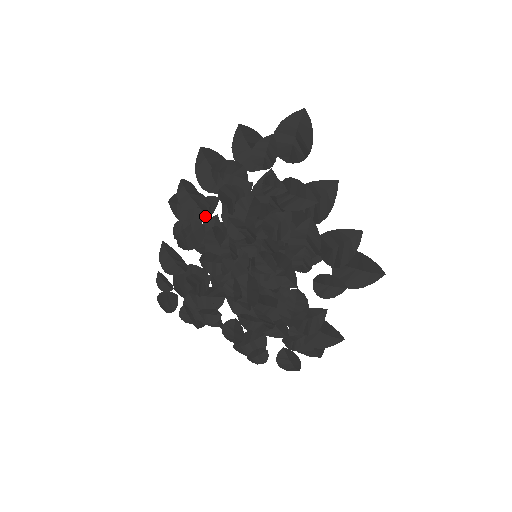
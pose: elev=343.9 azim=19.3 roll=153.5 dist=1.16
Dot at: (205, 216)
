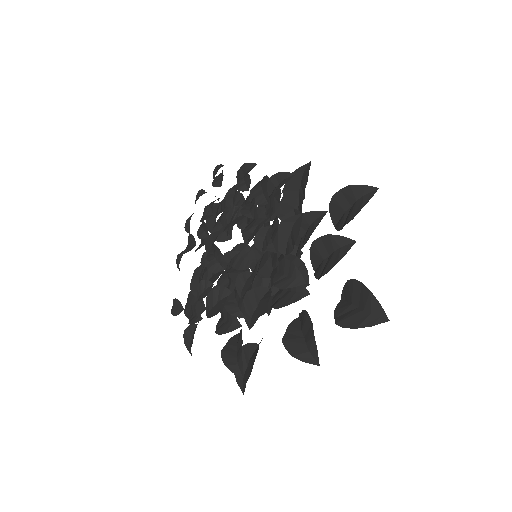
Dot at: (222, 273)
